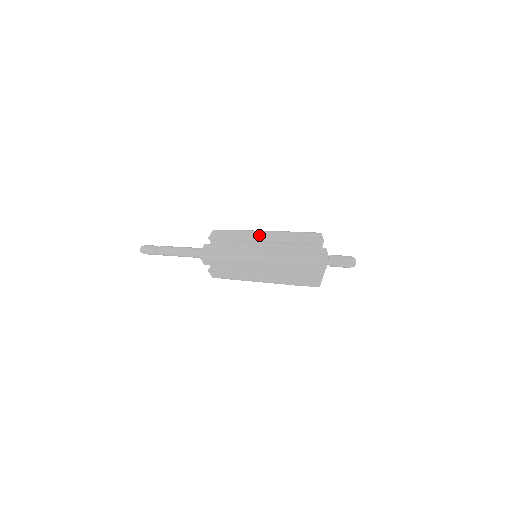
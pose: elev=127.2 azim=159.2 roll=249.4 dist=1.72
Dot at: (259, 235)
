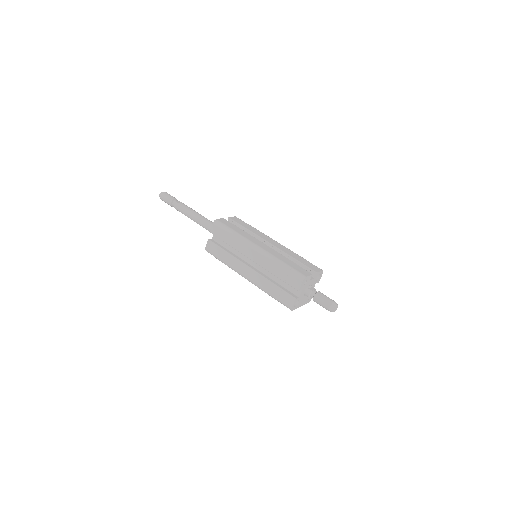
Dot at: (273, 241)
